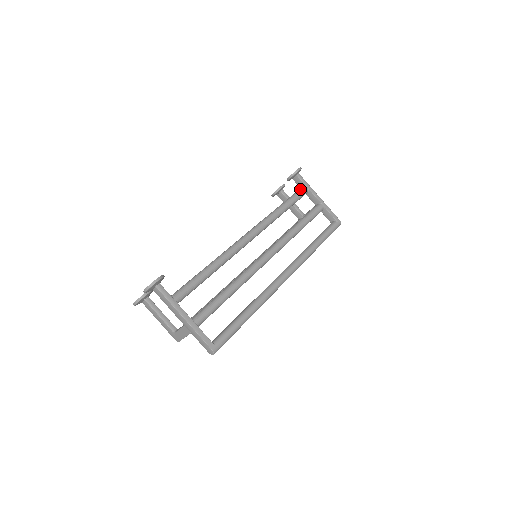
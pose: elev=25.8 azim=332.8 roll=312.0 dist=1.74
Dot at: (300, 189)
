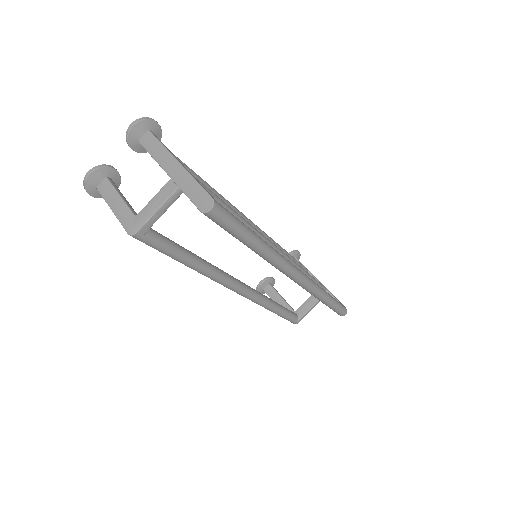
Dot at: occluded
